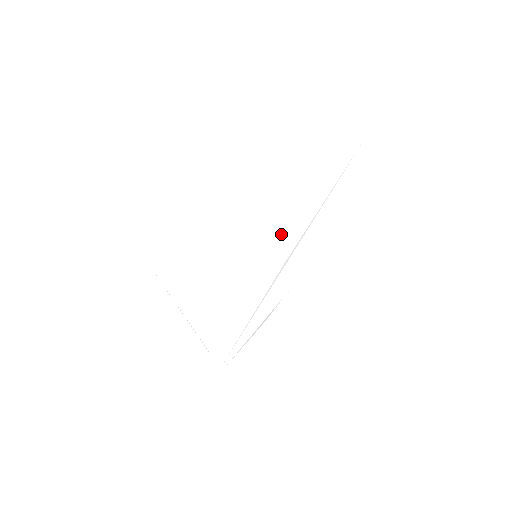
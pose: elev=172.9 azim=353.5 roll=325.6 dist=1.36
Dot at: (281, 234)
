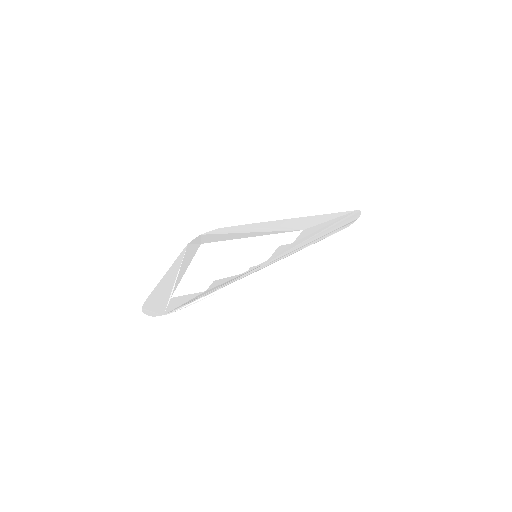
Dot at: (282, 248)
